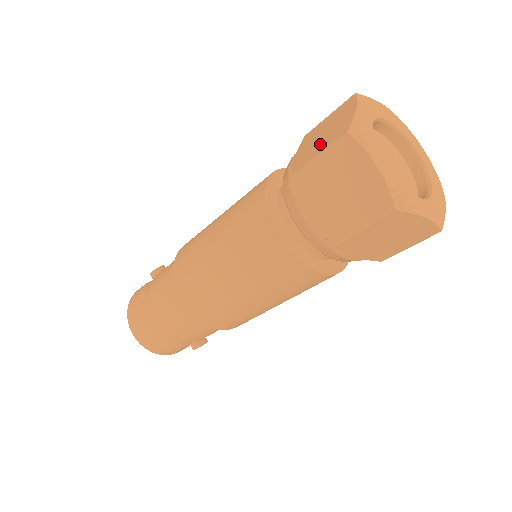
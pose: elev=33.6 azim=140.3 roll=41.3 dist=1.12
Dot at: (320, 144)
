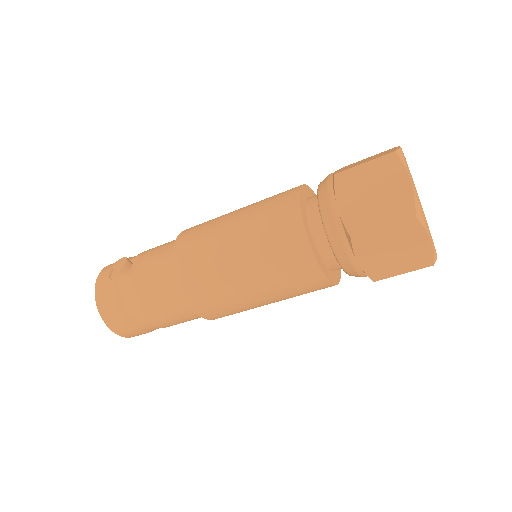
Dot at: (377, 211)
